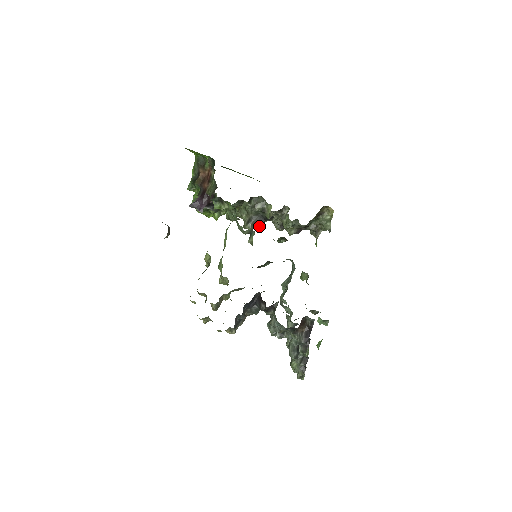
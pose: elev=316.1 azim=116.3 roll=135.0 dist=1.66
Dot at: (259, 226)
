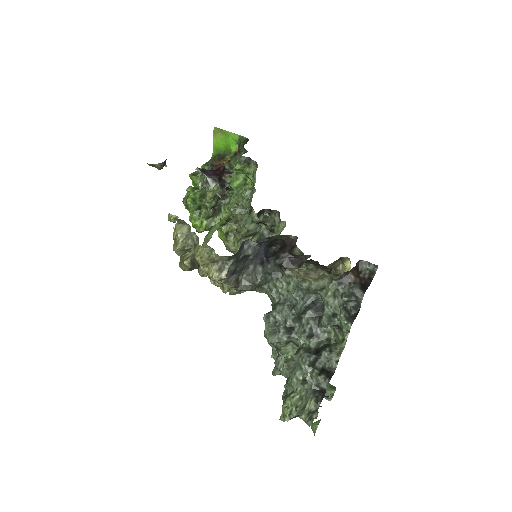
Dot at: occluded
